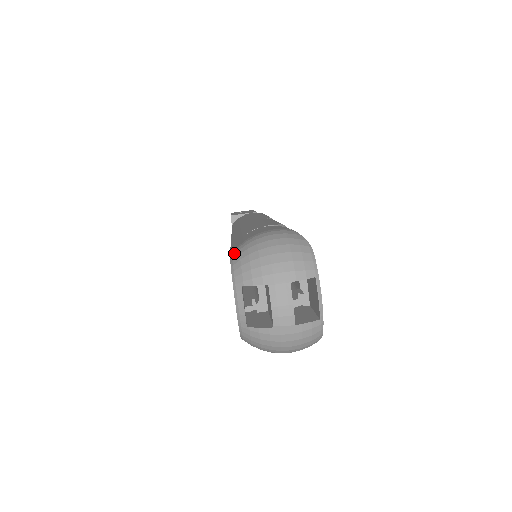
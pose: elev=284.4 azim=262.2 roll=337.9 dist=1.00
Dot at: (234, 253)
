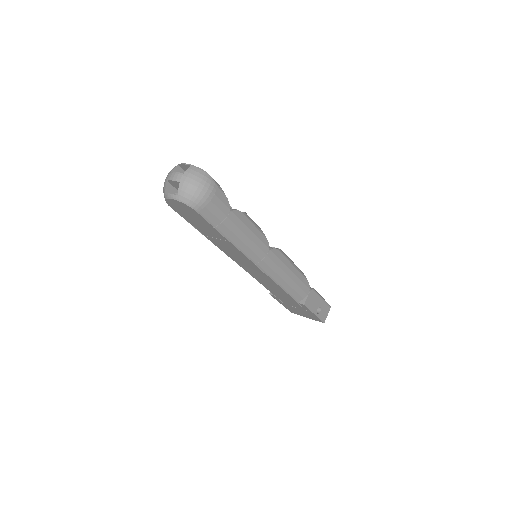
Dot at: (167, 203)
